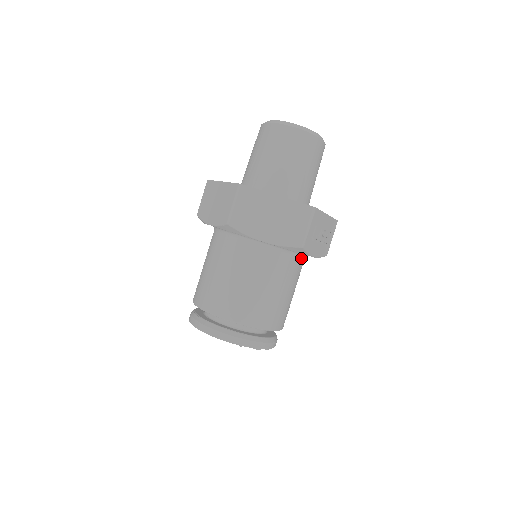
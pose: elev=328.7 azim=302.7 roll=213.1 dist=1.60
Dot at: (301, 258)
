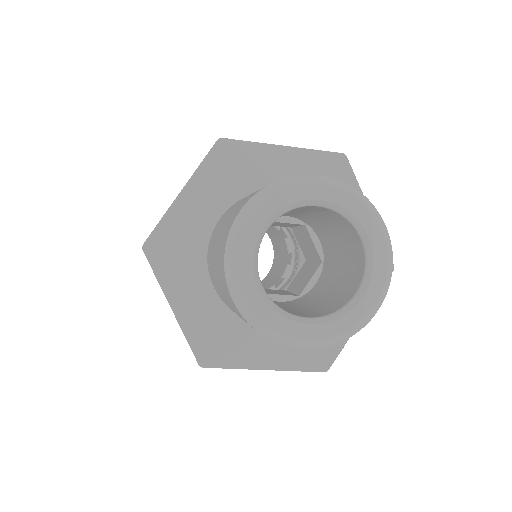
Dot at: occluded
